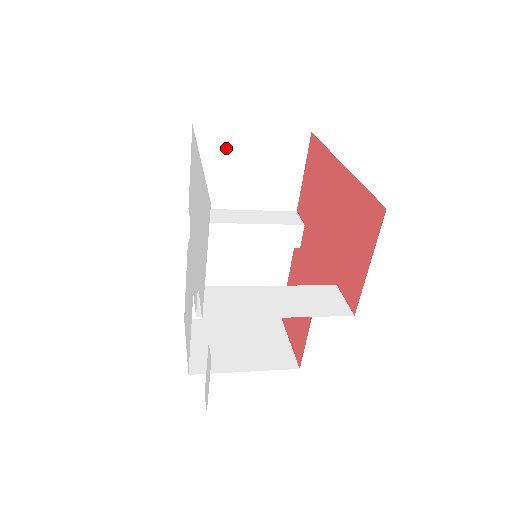
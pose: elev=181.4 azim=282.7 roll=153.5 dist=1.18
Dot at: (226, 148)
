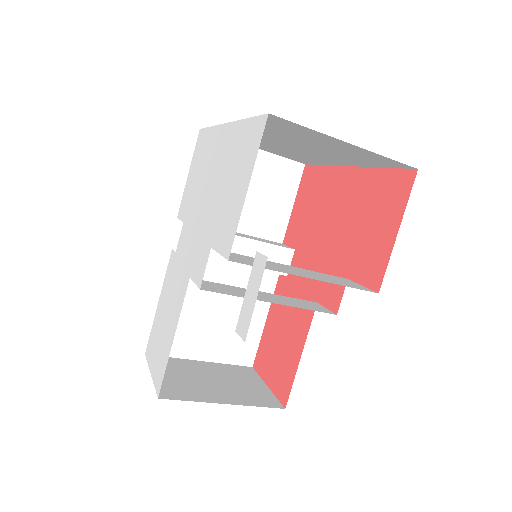
Dot at: occluded
